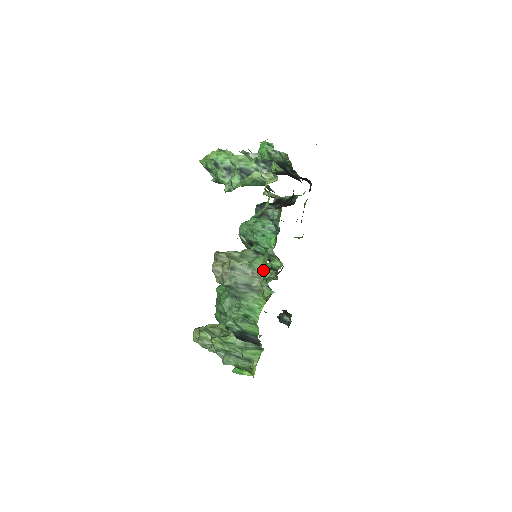
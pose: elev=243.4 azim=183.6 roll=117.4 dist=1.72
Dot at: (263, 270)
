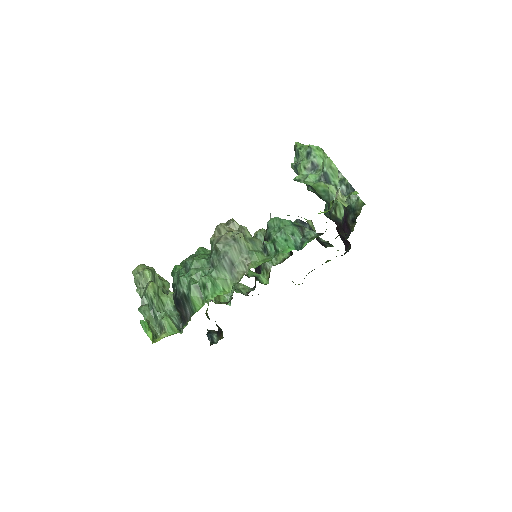
Dot at: (257, 265)
